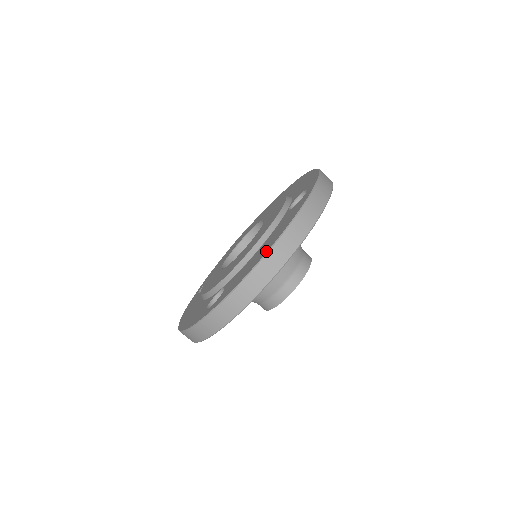
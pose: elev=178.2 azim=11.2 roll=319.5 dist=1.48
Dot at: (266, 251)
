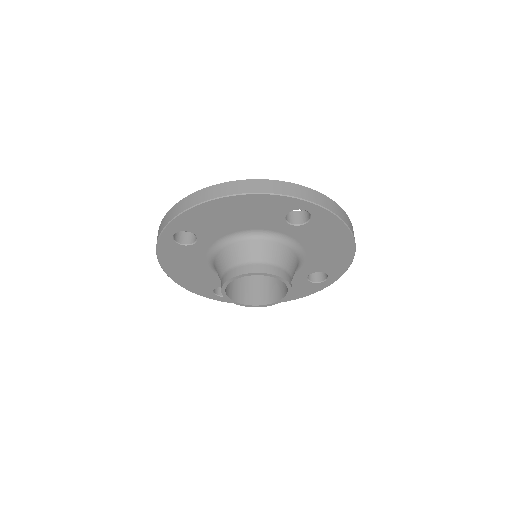
Dot at: (223, 184)
